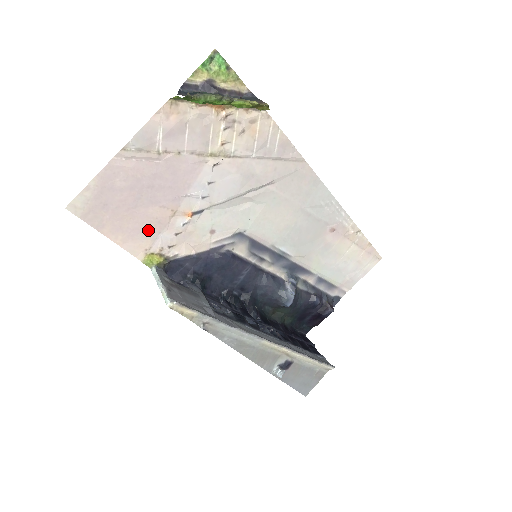
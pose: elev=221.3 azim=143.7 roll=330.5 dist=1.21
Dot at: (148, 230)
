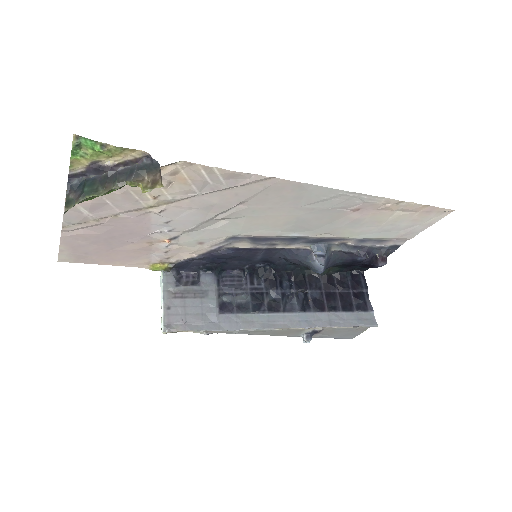
Dot at: (137, 255)
